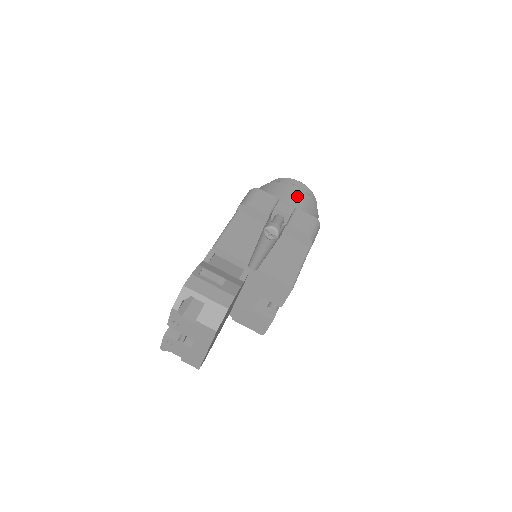
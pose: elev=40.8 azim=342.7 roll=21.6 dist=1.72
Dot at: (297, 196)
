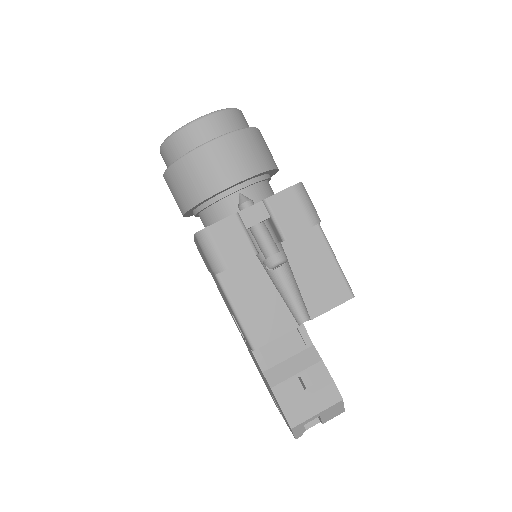
Dot at: (231, 158)
